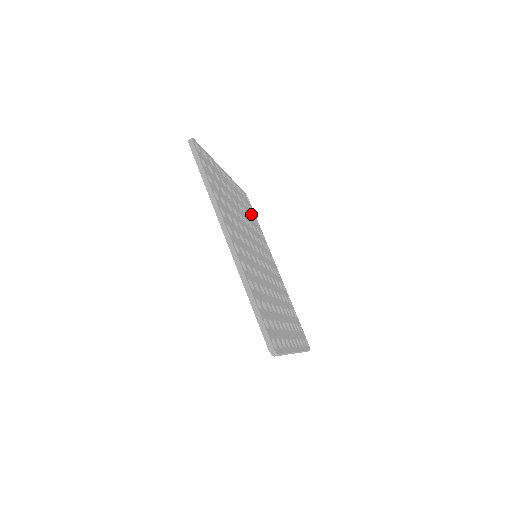
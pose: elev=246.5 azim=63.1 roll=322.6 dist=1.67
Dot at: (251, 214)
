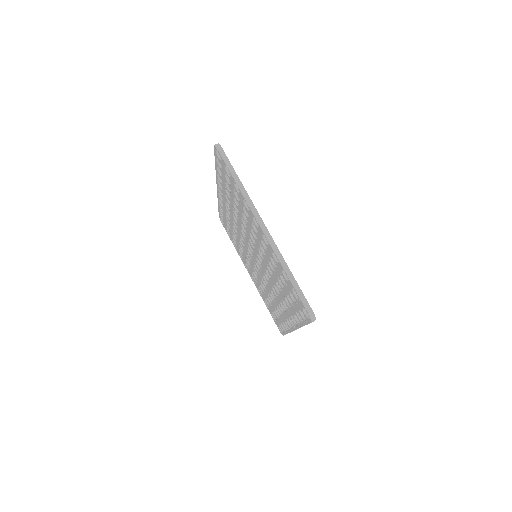
Dot at: occluded
